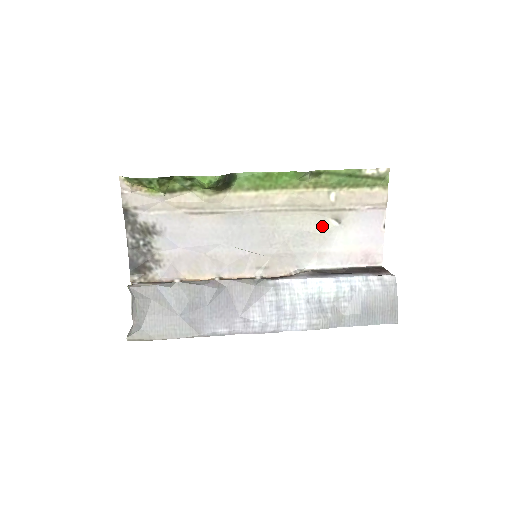
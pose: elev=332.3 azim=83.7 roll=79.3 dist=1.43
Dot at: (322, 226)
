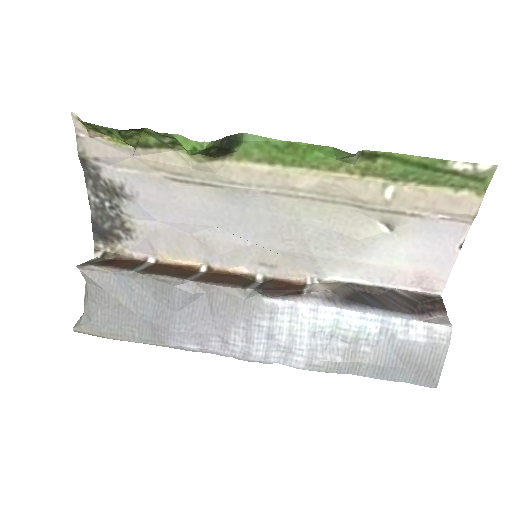
Dot at: (363, 230)
